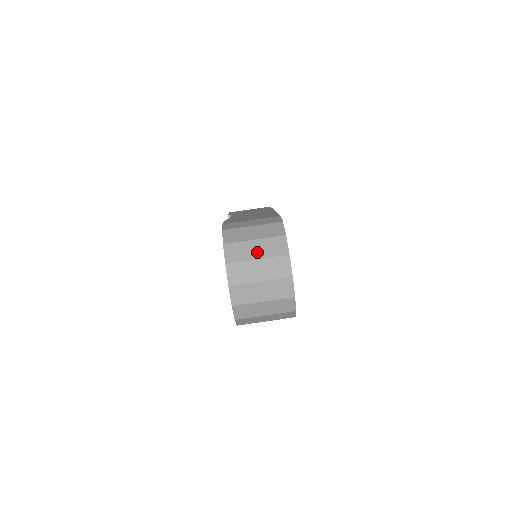
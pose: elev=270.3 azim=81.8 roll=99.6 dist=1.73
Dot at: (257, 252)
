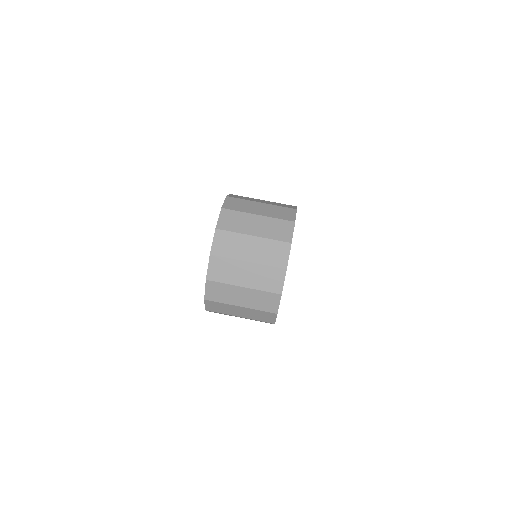
Dot at: (256, 228)
